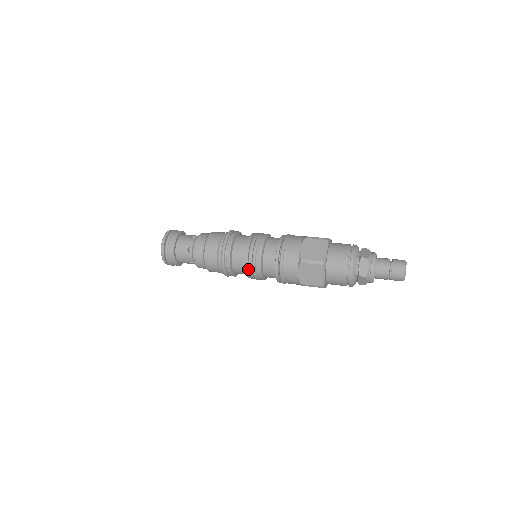
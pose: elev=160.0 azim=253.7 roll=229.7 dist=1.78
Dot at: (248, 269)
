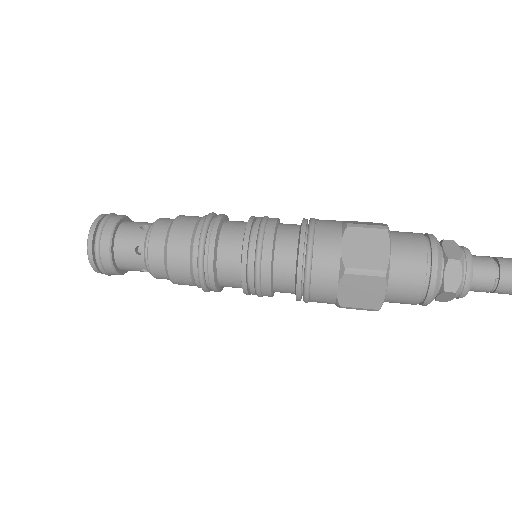
Dot at: occluded
